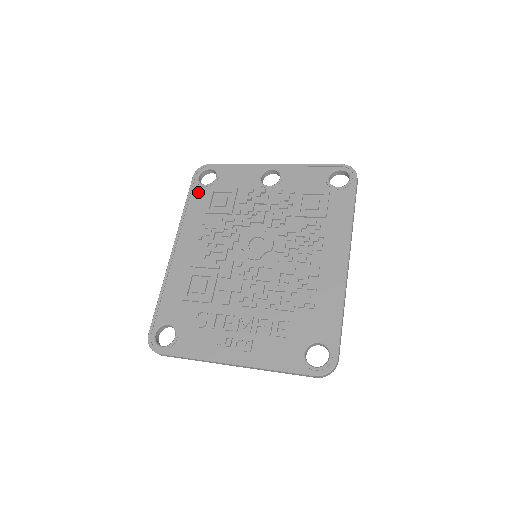
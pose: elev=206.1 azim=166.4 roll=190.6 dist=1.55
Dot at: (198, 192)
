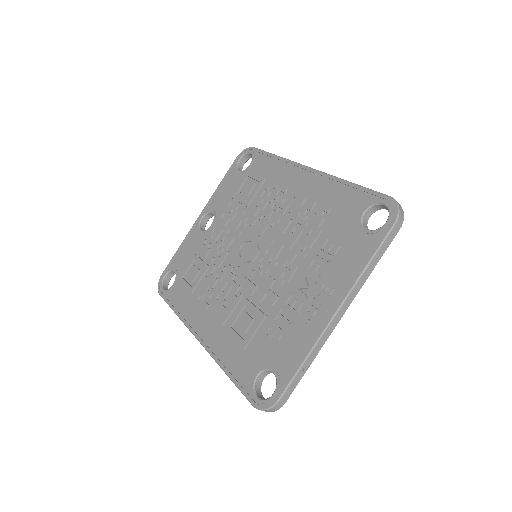
Dot at: (173, 294)
